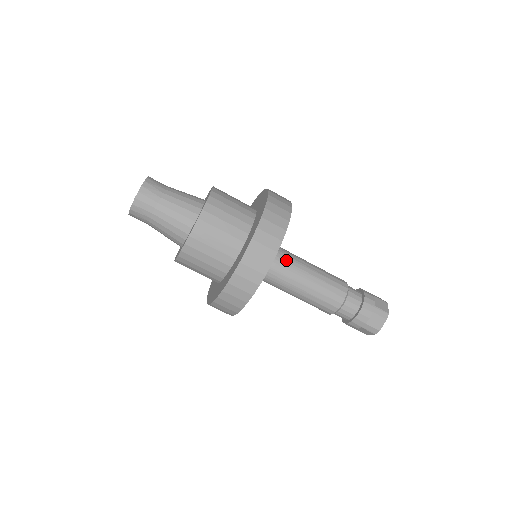
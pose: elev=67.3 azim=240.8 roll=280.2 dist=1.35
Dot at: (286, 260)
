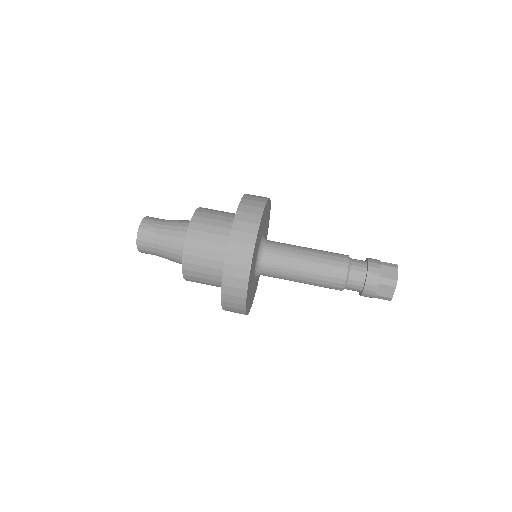
Dot at: occluded
